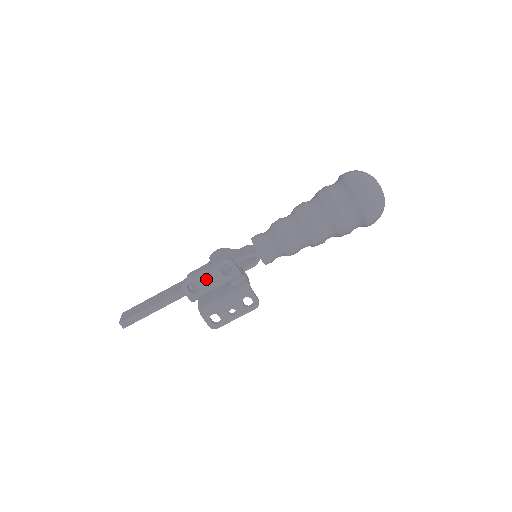
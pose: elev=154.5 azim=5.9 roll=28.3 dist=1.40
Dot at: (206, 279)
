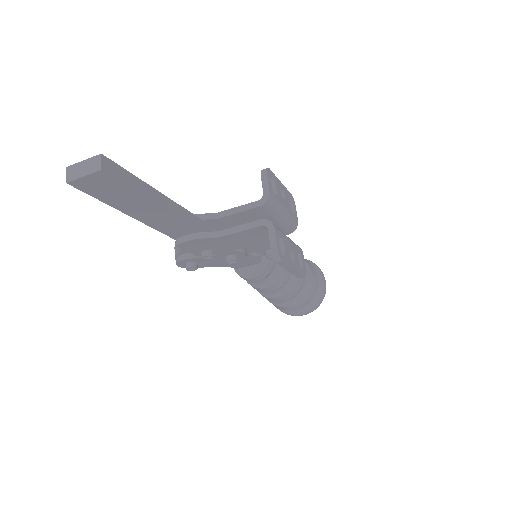
Dot at: (279, 194)
